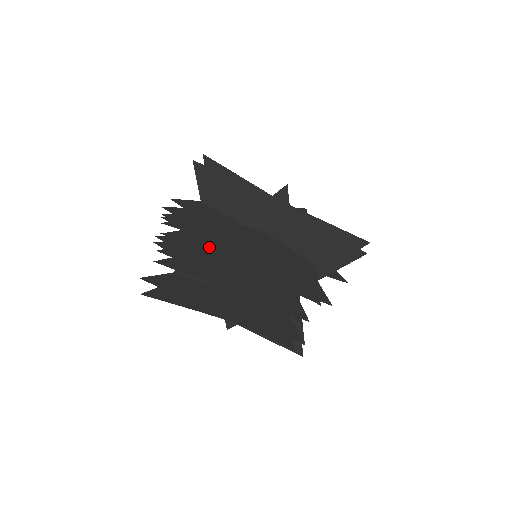
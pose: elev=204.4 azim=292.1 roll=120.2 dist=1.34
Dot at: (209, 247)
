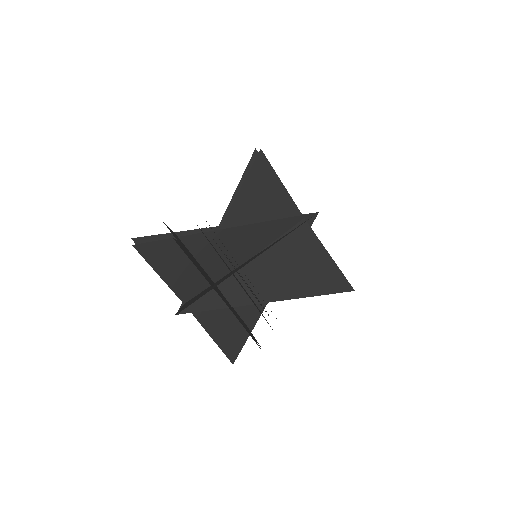
Dot at: occluded
